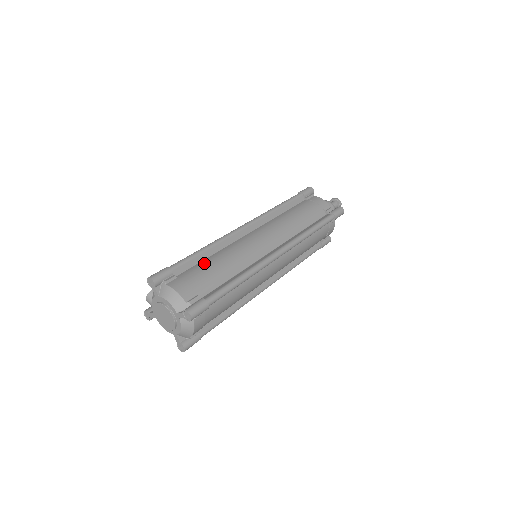
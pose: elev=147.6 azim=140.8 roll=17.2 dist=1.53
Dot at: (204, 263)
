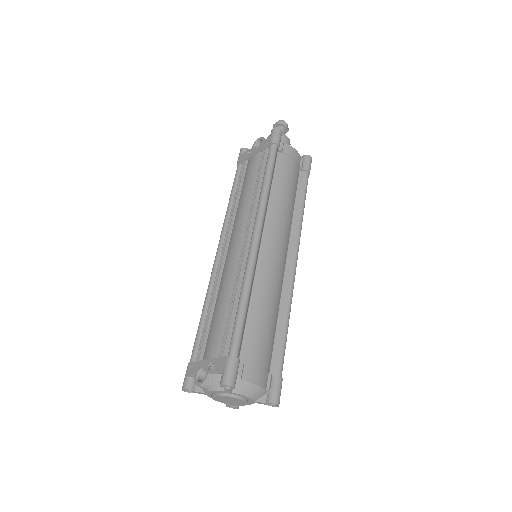
Dot at: (254, 323)
